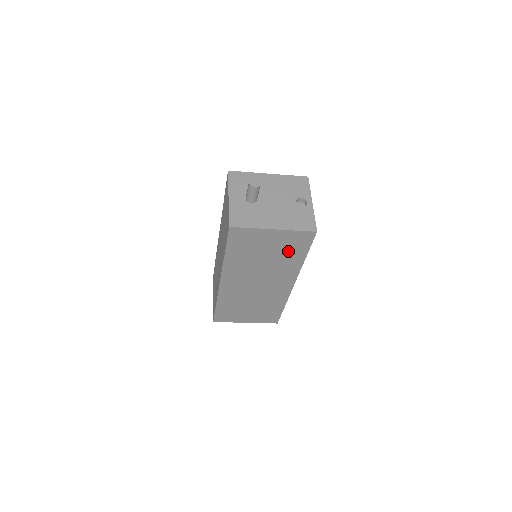
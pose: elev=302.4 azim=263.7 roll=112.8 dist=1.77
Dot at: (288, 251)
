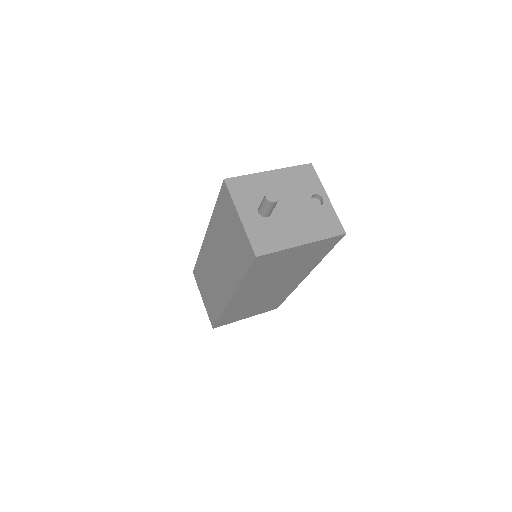
Dot at: (310, 256)
